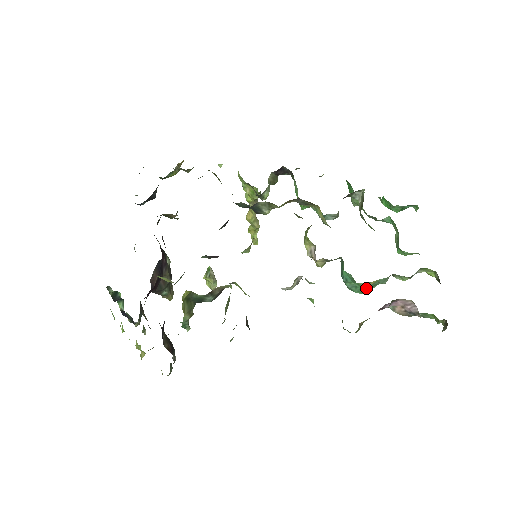
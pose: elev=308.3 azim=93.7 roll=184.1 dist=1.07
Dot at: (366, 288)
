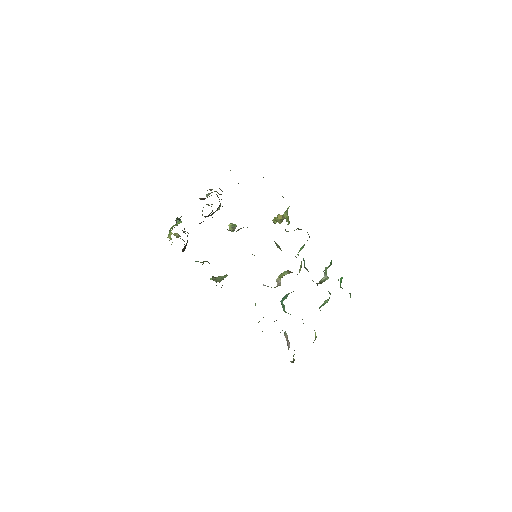
Dot at: occluded
